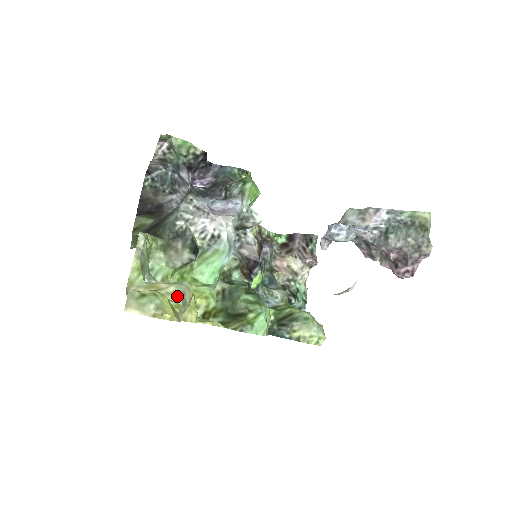
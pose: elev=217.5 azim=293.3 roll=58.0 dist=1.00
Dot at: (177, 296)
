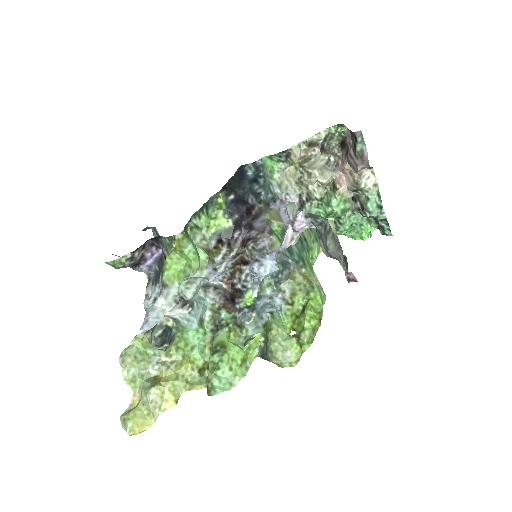
Dot at: (148, 405)
